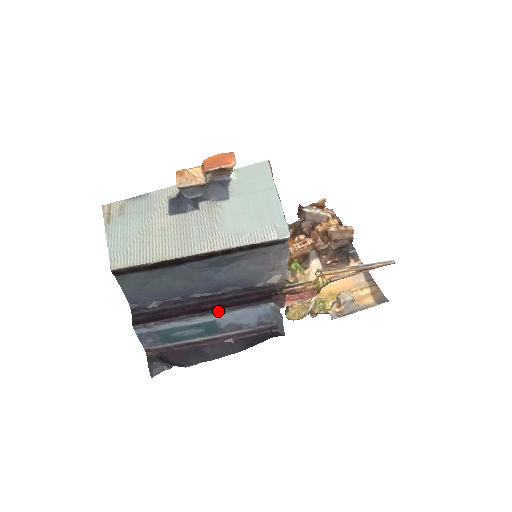
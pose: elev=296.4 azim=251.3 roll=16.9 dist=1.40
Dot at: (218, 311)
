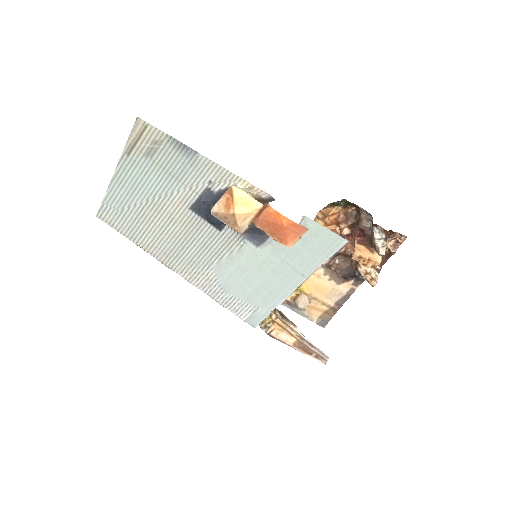
Dot at: occluded
